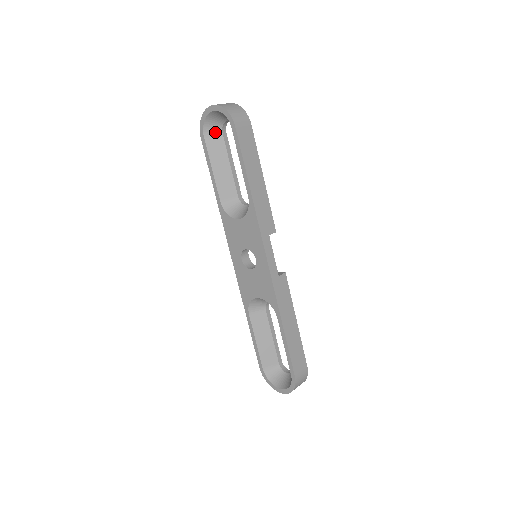
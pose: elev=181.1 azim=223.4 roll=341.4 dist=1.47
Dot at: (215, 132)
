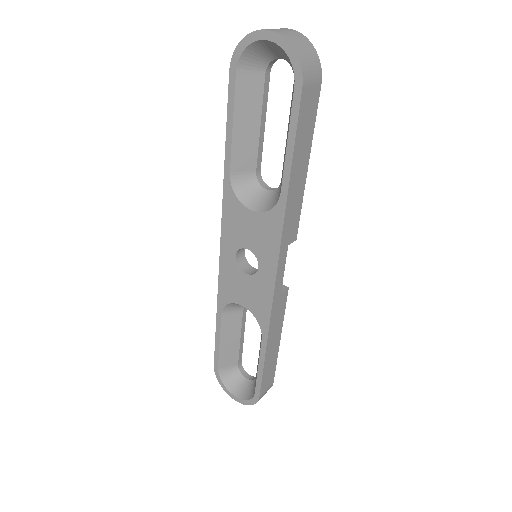
Dot at: (255, 68)
